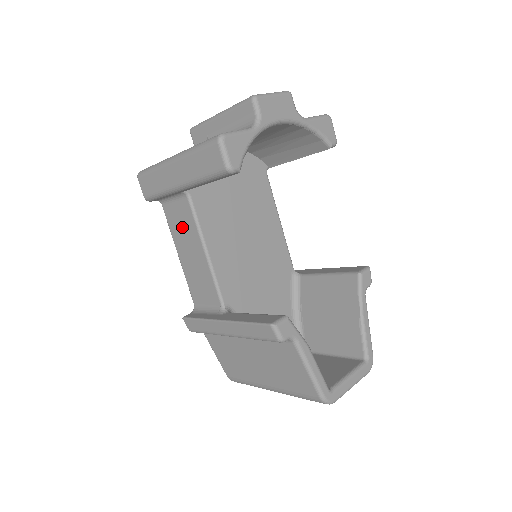
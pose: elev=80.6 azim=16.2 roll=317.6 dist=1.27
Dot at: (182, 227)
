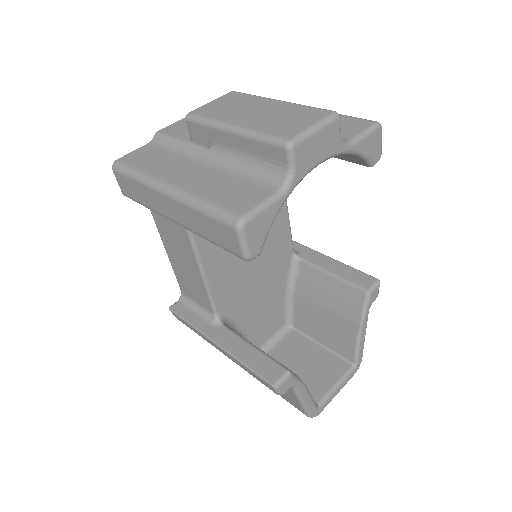
Dot at: (172, 232)
